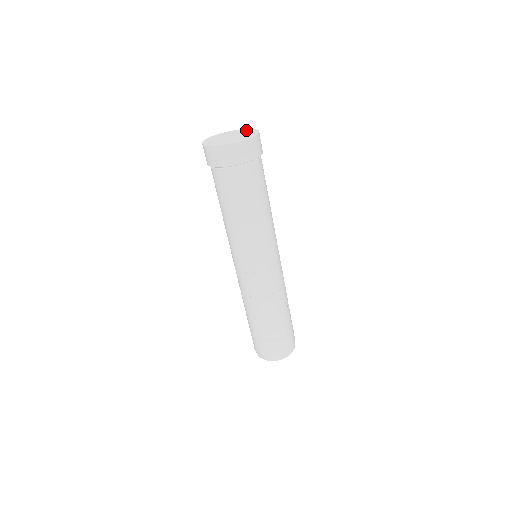
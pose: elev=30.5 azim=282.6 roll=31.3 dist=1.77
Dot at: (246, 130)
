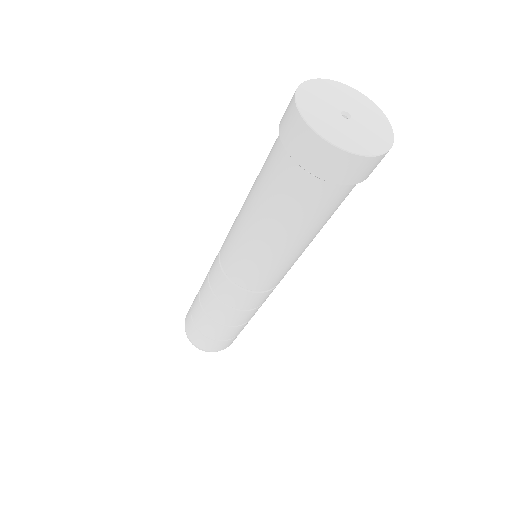
Dot at: (362, 99)
